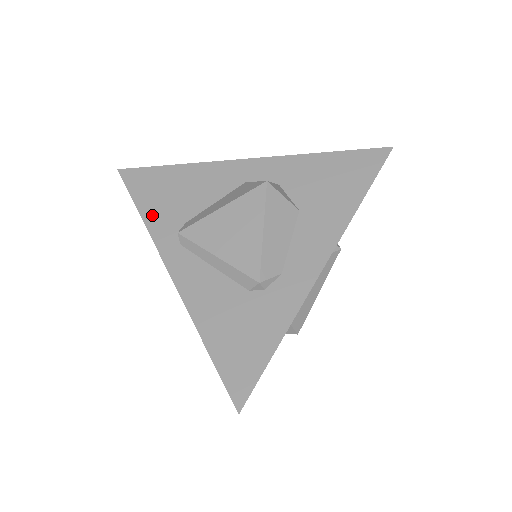
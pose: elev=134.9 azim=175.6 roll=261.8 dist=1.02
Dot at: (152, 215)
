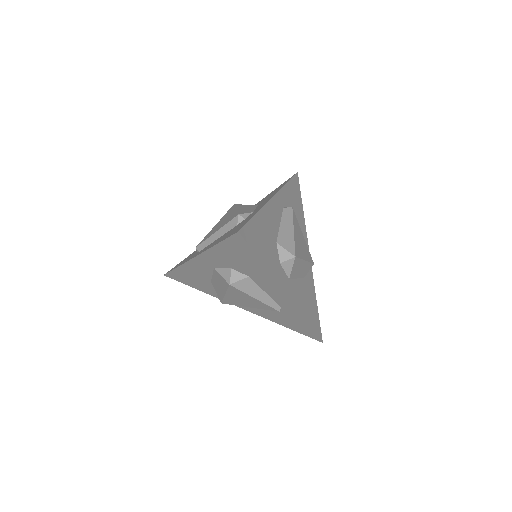
Dot at: (183, 262)
